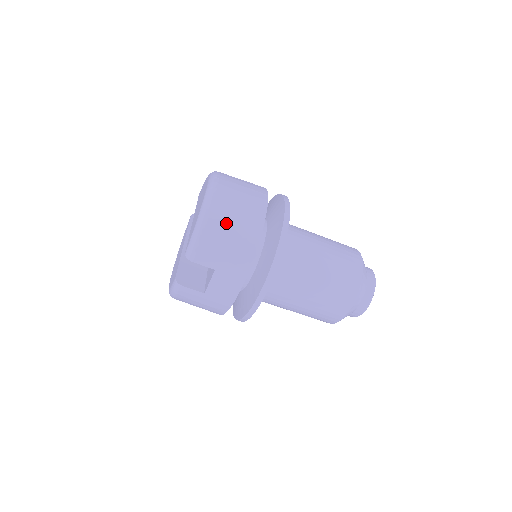
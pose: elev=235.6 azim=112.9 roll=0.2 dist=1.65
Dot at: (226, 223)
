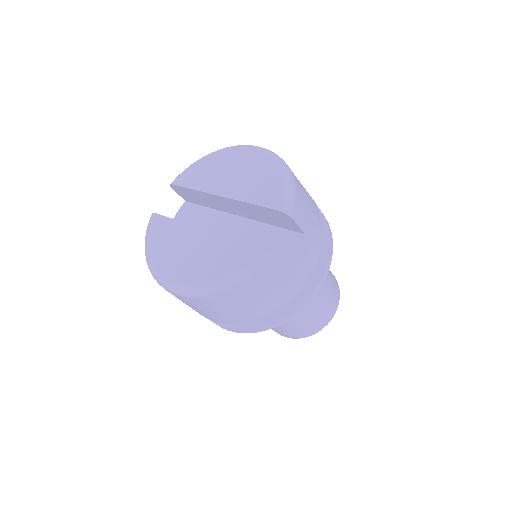
Dot at: (301, 185)
